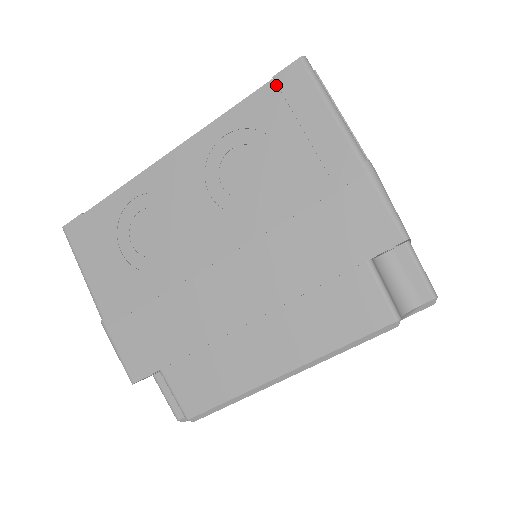
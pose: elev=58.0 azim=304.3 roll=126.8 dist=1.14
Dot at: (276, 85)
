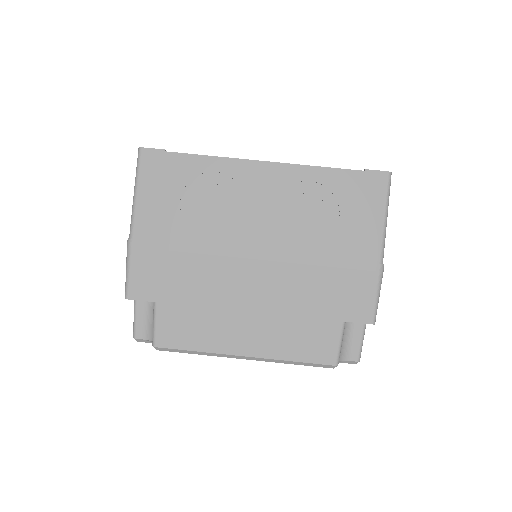
Dot at: (364, 177)
